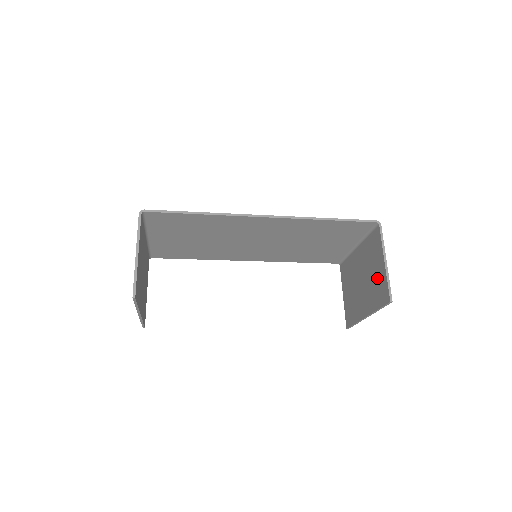
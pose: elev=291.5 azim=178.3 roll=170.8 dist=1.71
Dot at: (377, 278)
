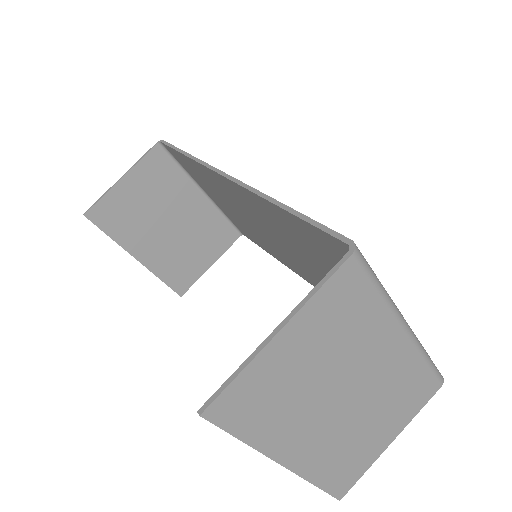
Dot at: (282, 372)
